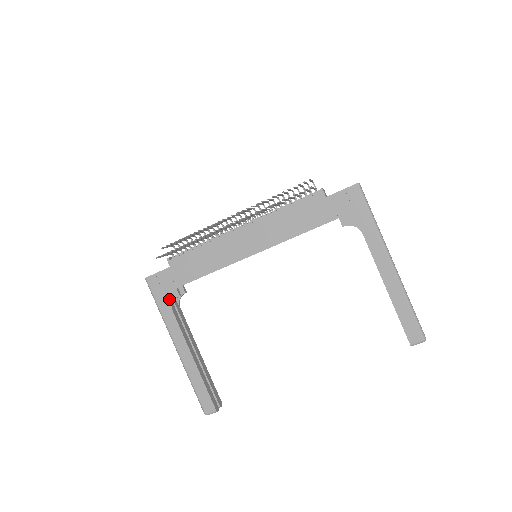
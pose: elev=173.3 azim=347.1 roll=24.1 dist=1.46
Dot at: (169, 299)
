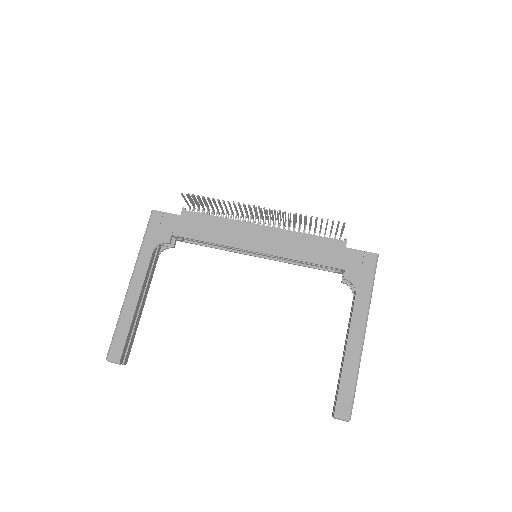
Dot at: (158, 239)
